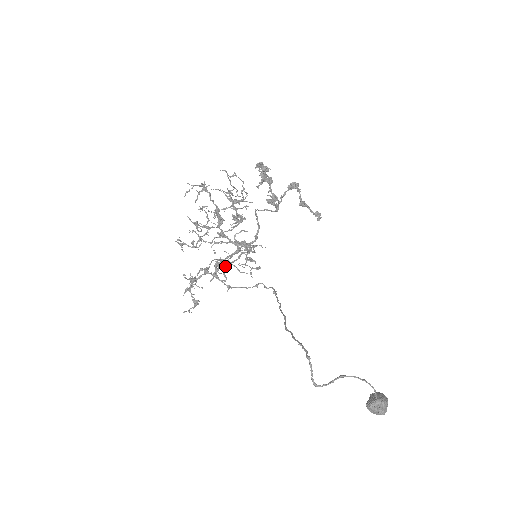
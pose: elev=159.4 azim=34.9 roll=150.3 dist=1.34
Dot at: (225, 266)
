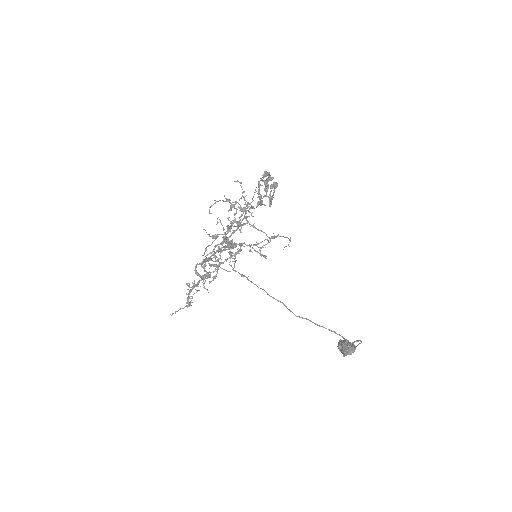
Dot at: occluded
